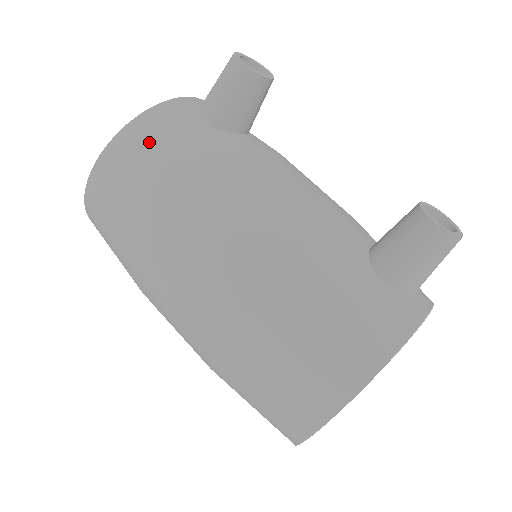
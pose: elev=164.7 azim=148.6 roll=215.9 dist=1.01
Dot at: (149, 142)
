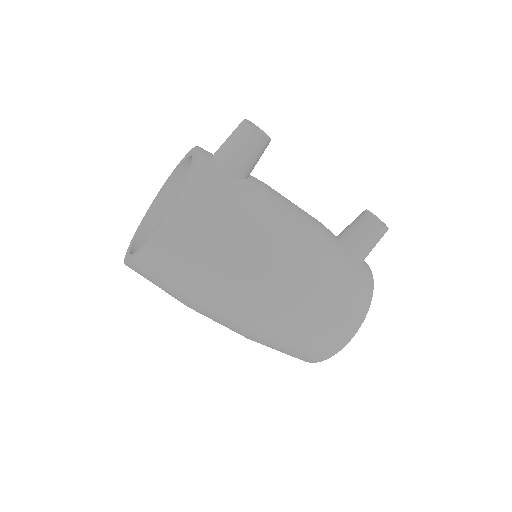
Dot at: (206, 203)
